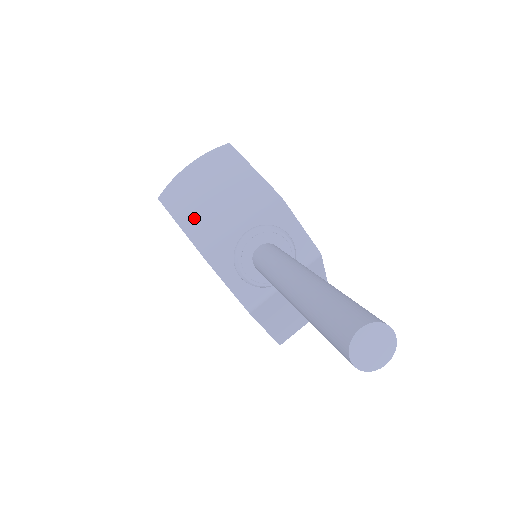
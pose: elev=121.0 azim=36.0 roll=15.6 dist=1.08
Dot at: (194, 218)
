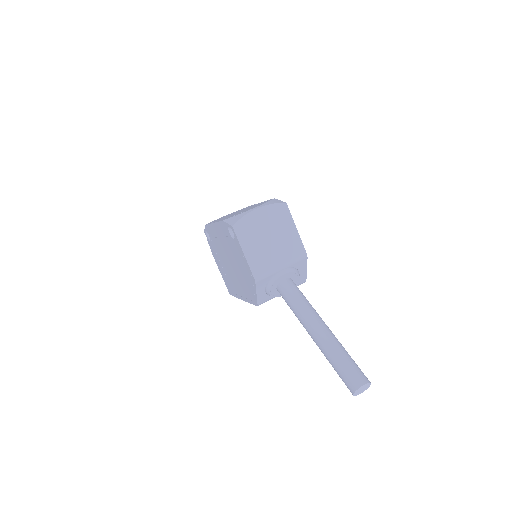
Dot at: (254, 250)
